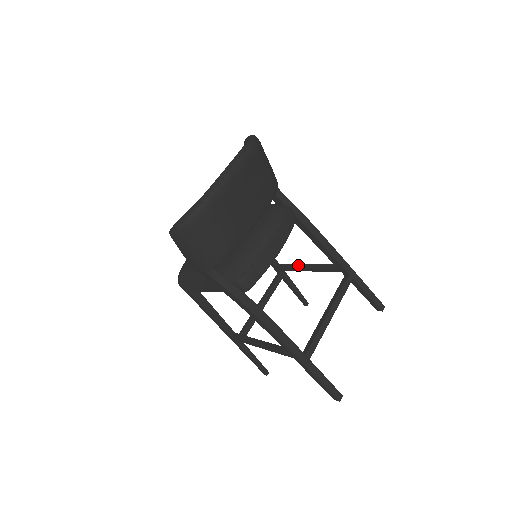
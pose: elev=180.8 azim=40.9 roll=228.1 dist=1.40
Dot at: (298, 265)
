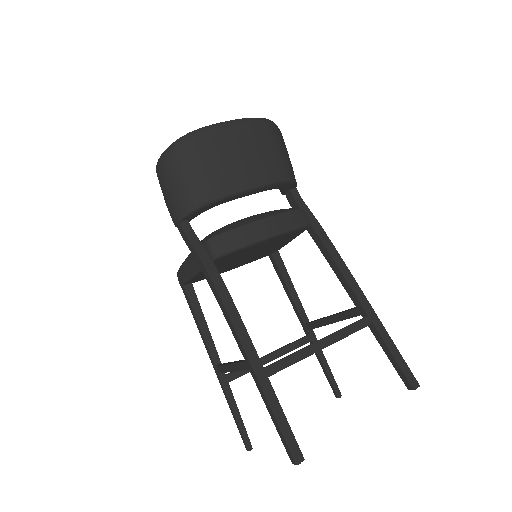
Dot at: (324, 317)
